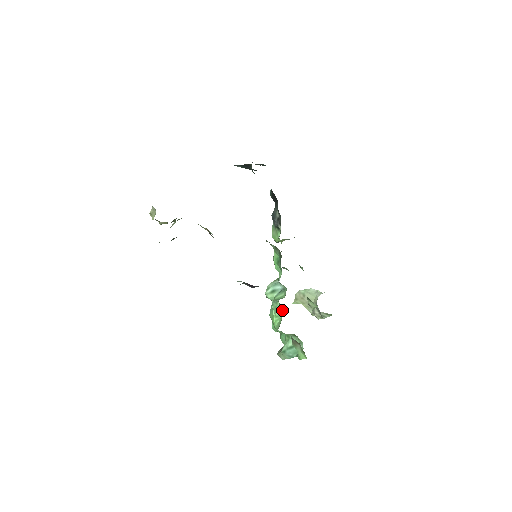
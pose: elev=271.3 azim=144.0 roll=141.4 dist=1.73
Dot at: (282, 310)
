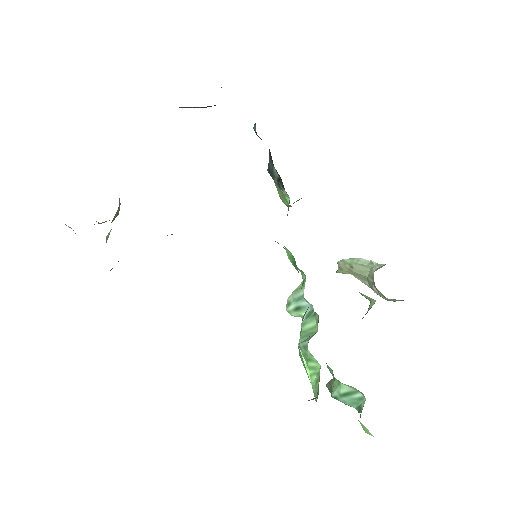
Dot at: (317, 362)
